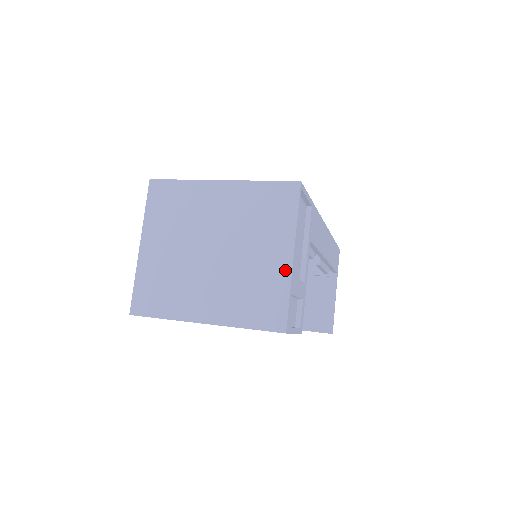
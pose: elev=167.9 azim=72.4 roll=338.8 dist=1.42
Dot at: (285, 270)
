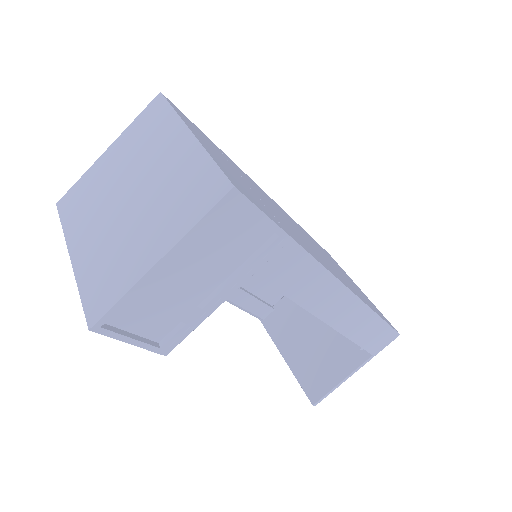
Dot at: (142, 269)
